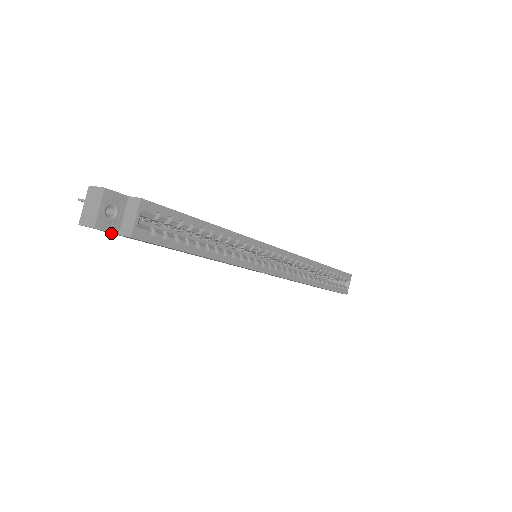
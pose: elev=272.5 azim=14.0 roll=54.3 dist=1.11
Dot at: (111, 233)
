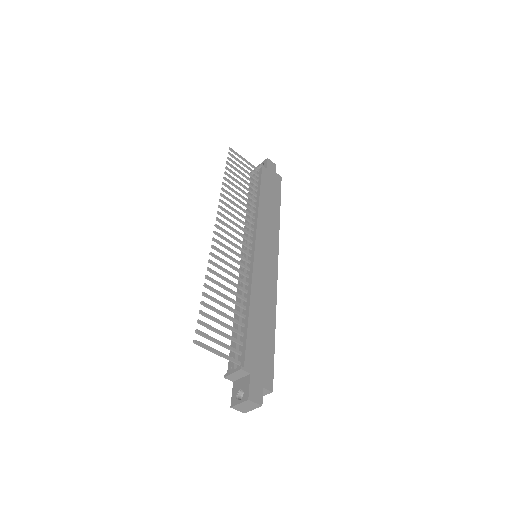
Dot at: (230, 379)
